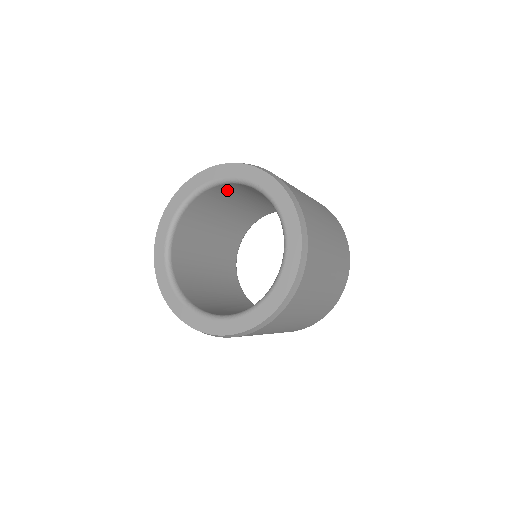
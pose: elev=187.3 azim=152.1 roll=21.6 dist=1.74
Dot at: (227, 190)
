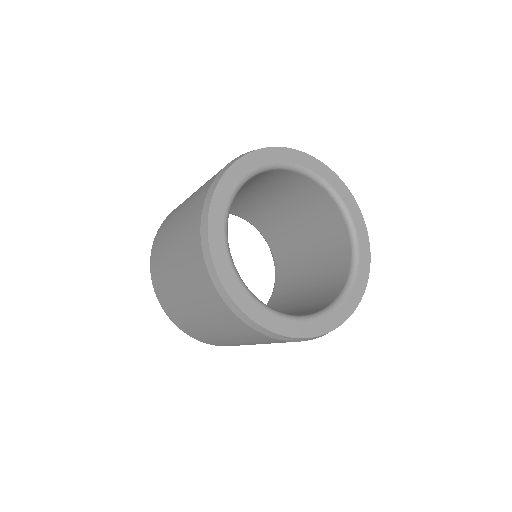
Dot at: (271, 177)
